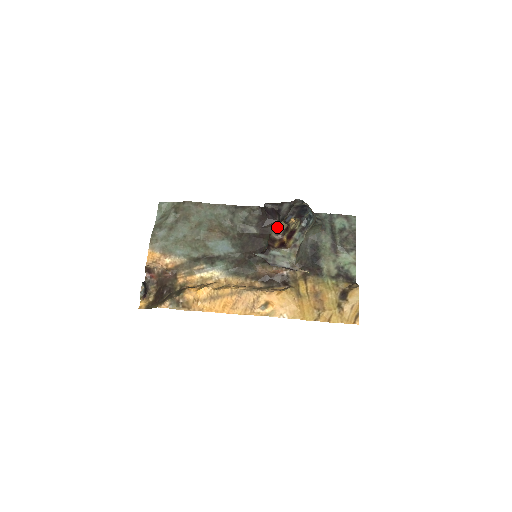
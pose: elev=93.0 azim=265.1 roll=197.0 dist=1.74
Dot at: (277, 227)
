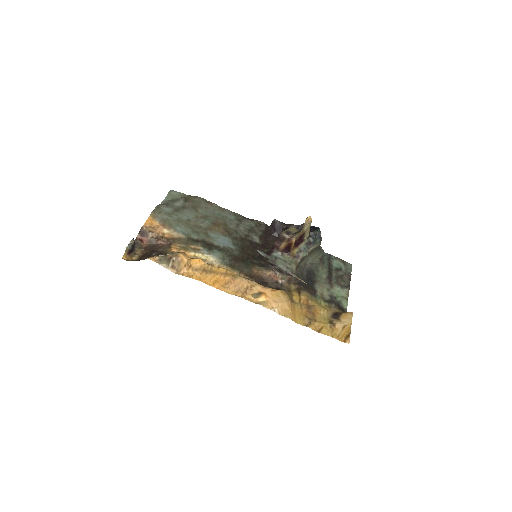
Dot at: (288, 229)
